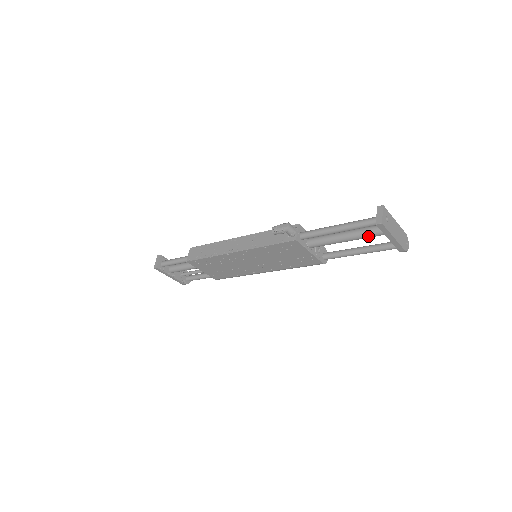
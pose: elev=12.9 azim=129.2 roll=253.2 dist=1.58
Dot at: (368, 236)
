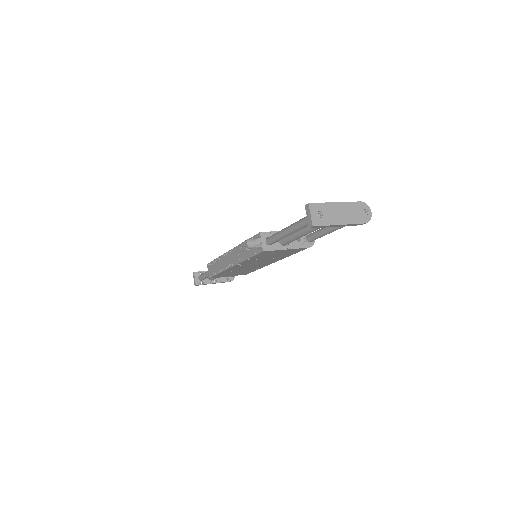
Dot at: occluded
